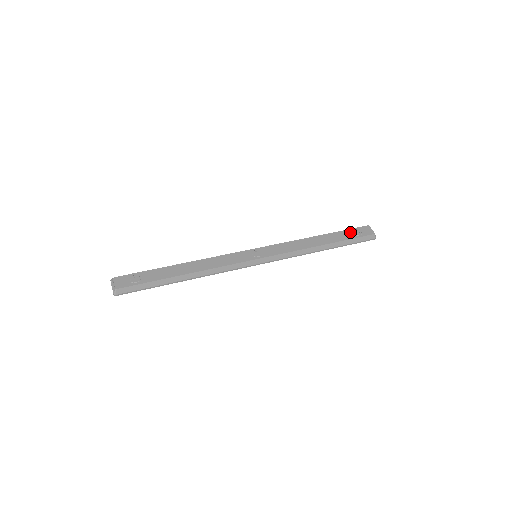
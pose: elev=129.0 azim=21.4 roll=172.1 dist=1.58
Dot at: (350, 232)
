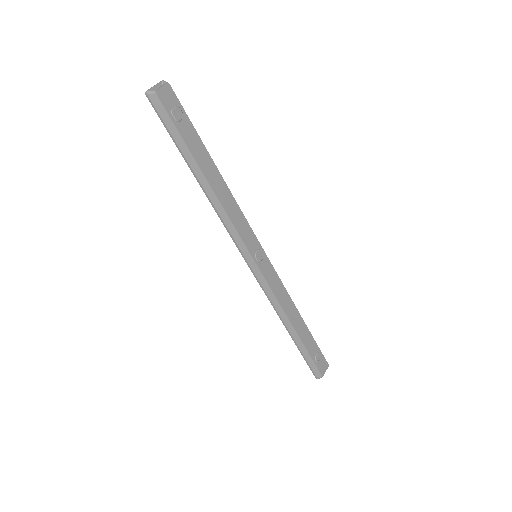
Dot at: (316, 349)
